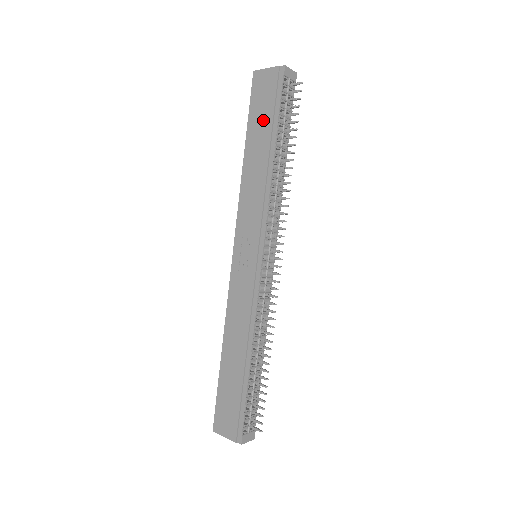
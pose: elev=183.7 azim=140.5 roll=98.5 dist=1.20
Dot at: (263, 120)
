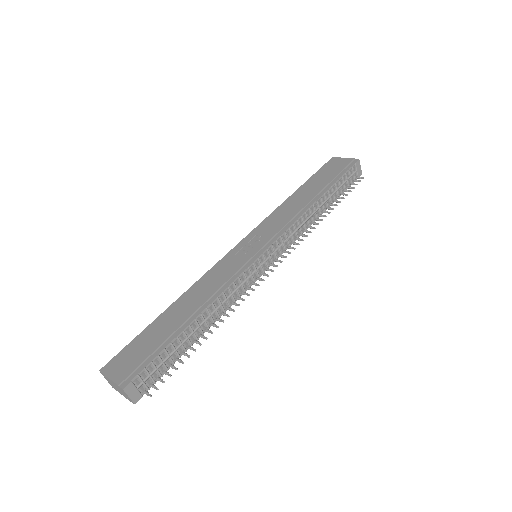
Dot at: (323, 179)
